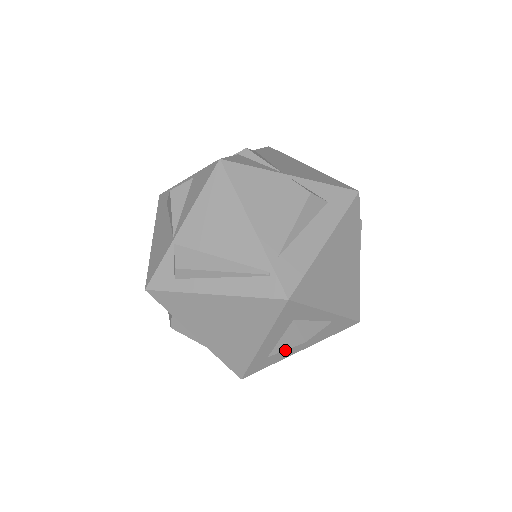
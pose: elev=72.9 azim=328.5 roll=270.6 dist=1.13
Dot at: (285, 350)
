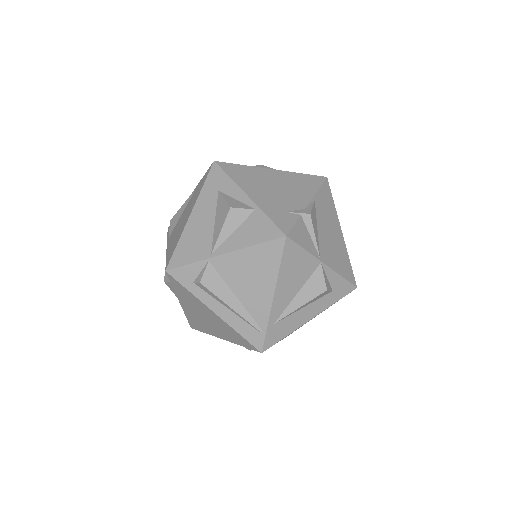
Dot at: occluded
